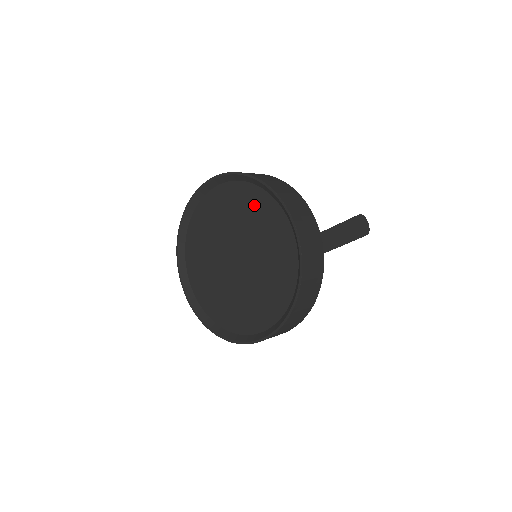
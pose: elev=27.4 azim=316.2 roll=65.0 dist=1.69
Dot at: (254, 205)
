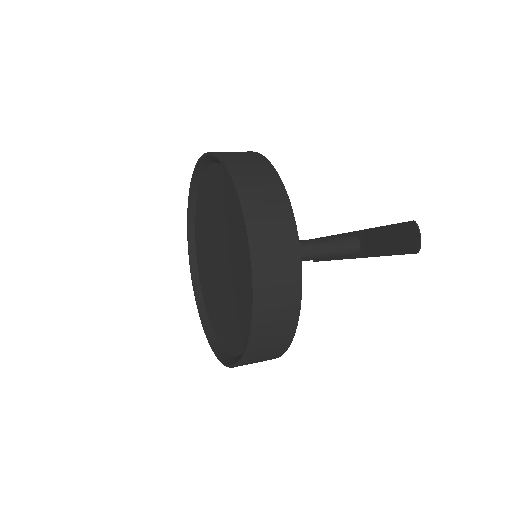
Dot at: (231, 204)
